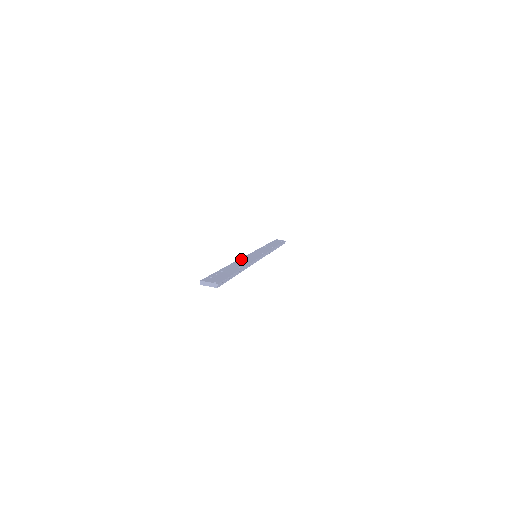
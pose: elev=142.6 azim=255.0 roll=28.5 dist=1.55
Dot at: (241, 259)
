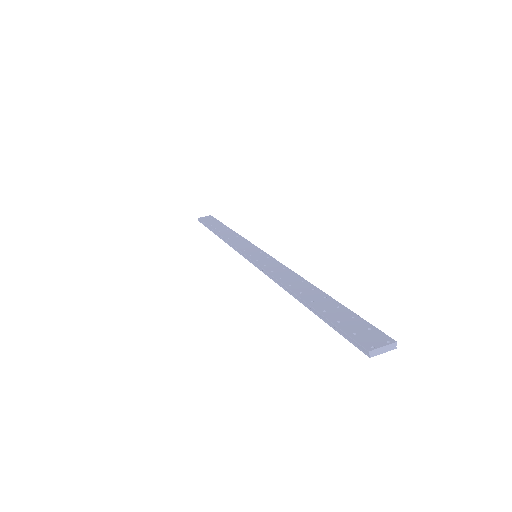
Dot at: (271, 272)
